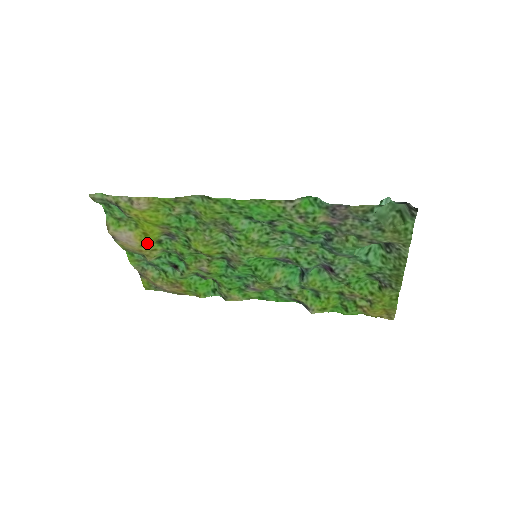
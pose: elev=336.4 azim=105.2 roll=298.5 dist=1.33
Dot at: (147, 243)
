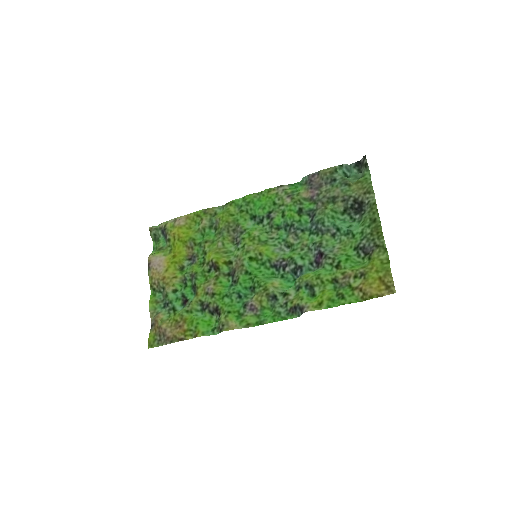
Dot at: (172, 268)
